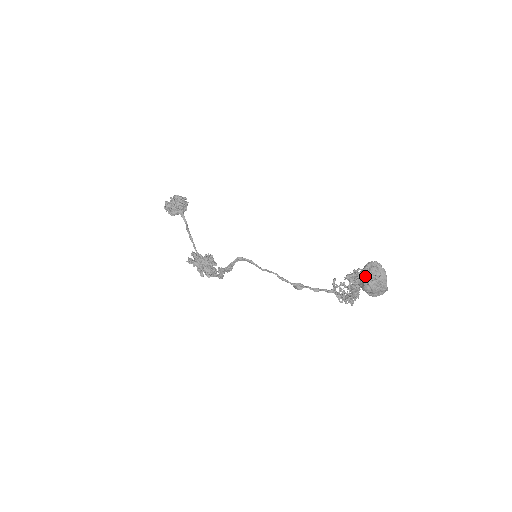
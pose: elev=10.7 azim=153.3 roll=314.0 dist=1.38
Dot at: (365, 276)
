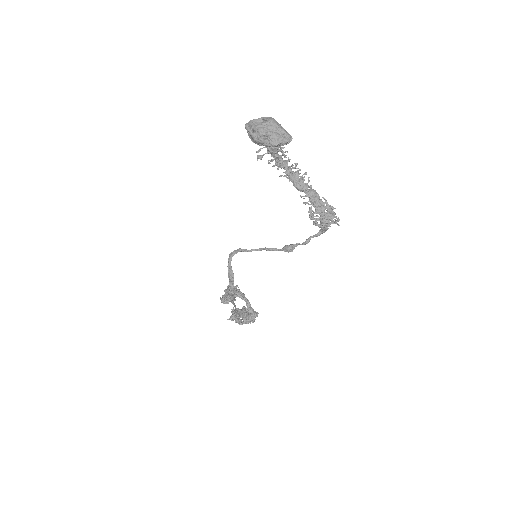
Dot at: (245, 125)
